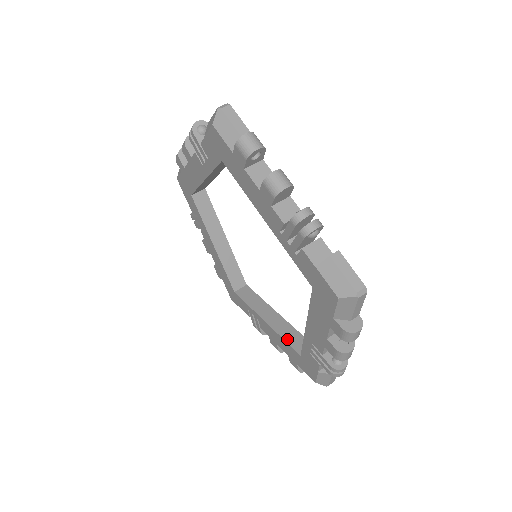
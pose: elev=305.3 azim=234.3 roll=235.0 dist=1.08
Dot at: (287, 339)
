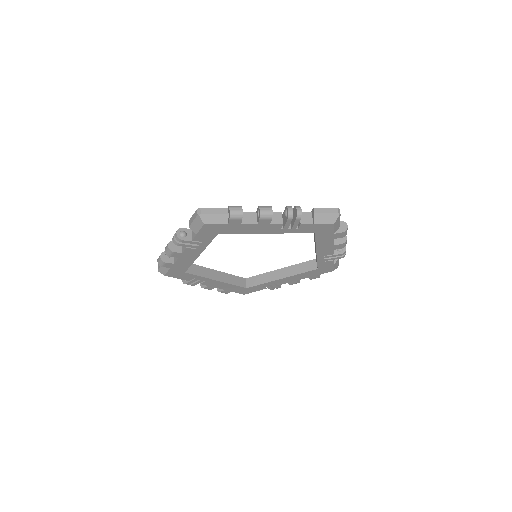
Dot at: (302, 271)
